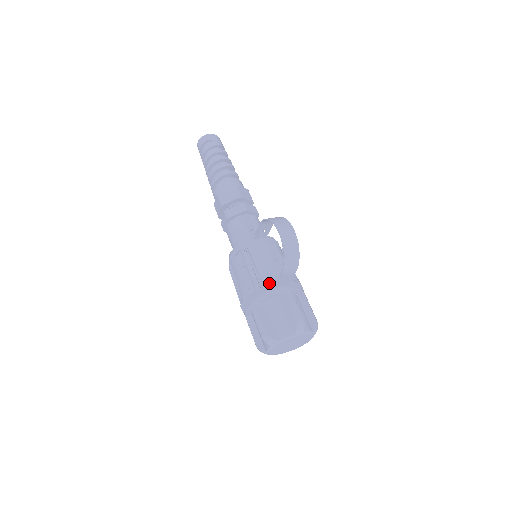
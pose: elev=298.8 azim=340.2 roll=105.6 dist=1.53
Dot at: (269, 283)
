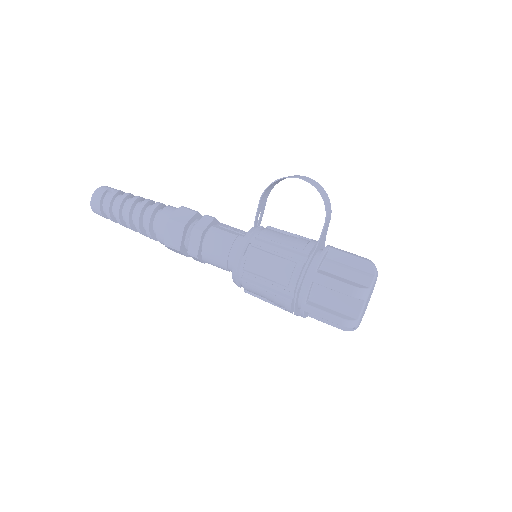
Dot at: (311, 247)
